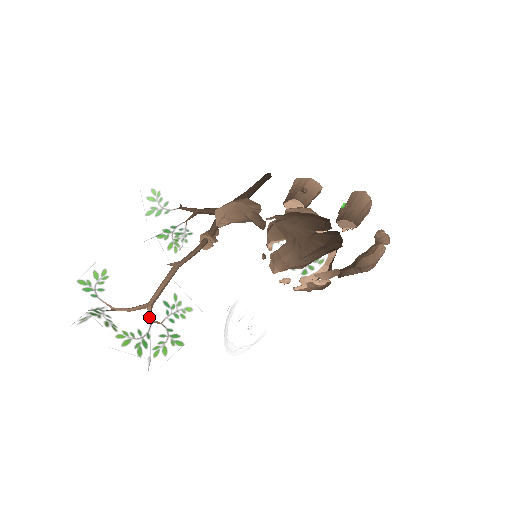
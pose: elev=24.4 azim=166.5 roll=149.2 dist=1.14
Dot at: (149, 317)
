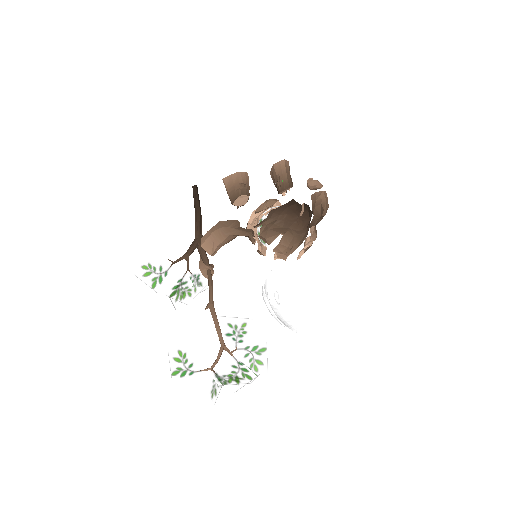
Dot at: occluded
